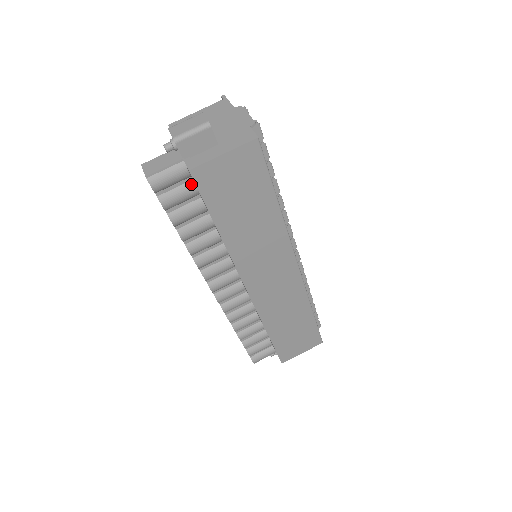
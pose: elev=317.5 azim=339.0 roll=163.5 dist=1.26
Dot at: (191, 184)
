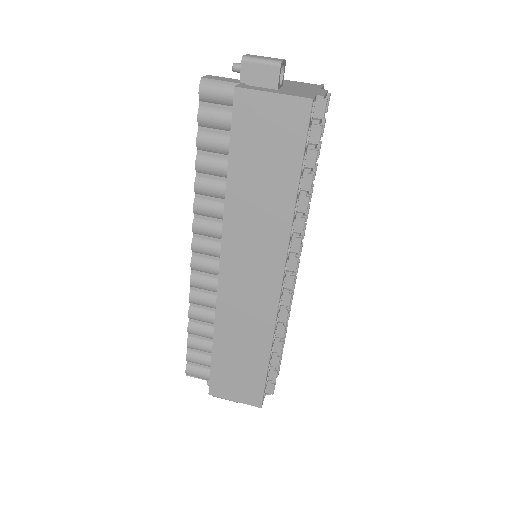
Dot at: occluded
